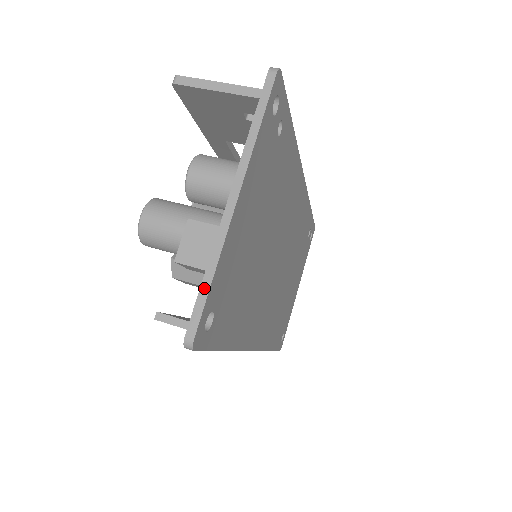
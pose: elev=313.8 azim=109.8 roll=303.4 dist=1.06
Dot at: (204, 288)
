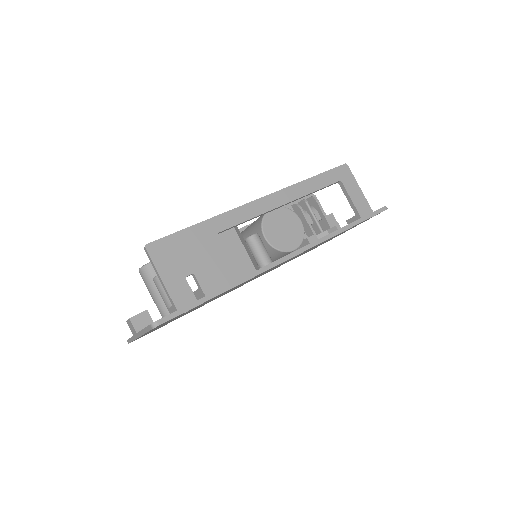
Dot at: (131, 340)
